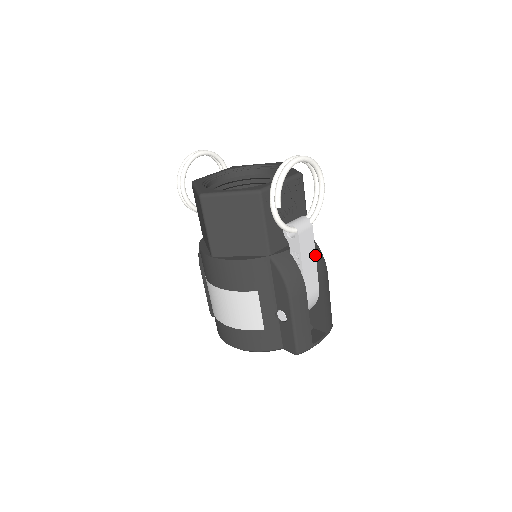
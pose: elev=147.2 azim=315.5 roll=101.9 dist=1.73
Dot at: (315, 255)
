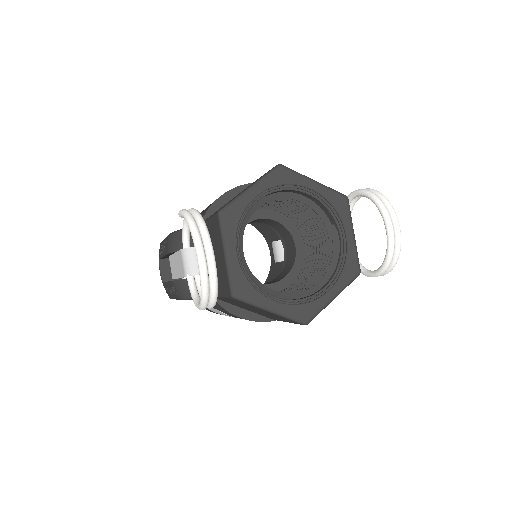
Dot at: occluded
